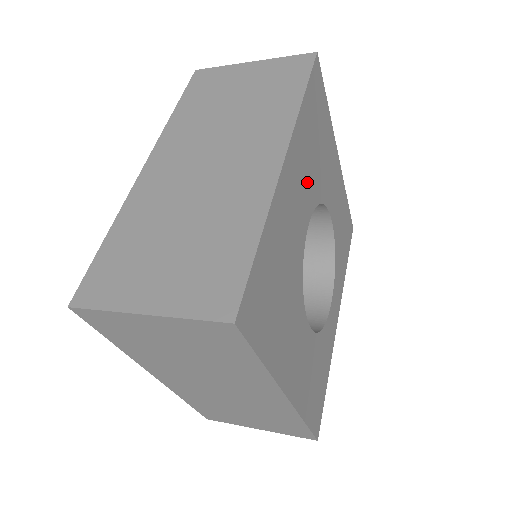
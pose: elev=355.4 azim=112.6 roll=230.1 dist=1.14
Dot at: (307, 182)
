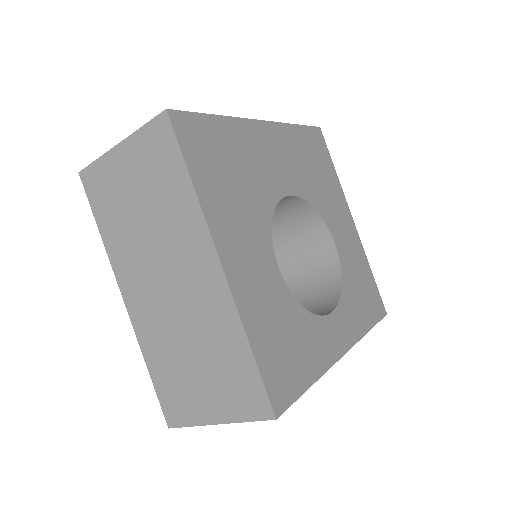
Dot at: (293, 170)
